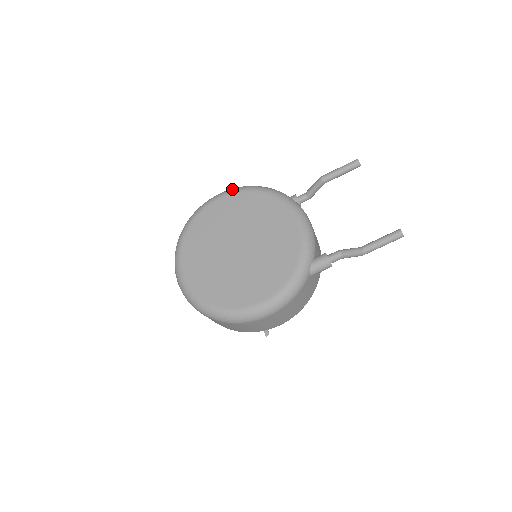
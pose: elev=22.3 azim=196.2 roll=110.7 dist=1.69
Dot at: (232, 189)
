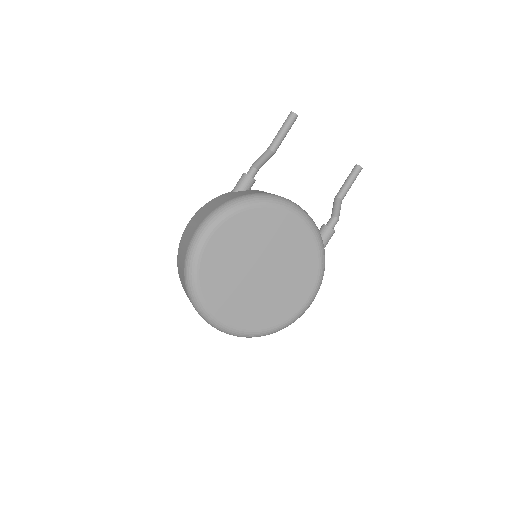
Dot at: (213, 221)
